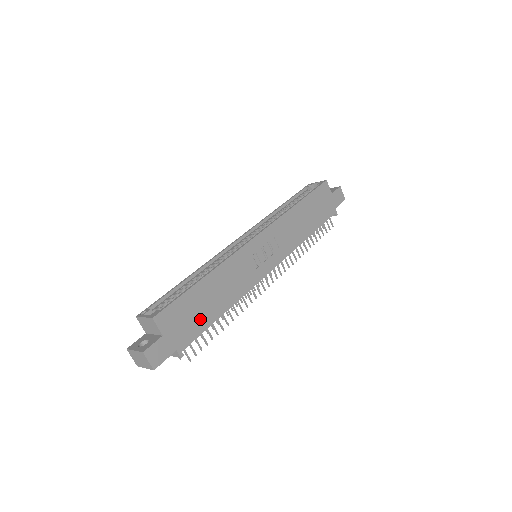
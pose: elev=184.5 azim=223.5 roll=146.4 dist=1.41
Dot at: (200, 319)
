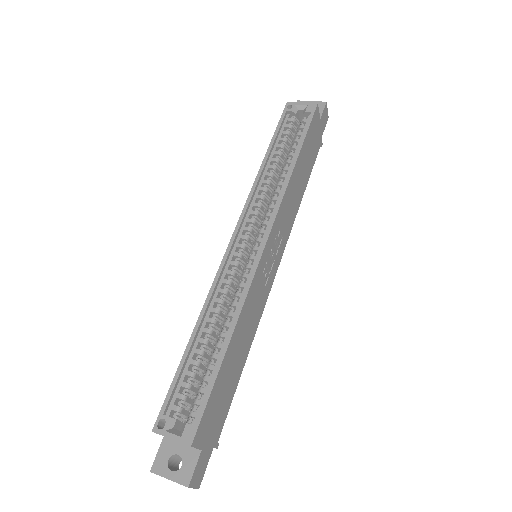
Dot at: (228, 393)
